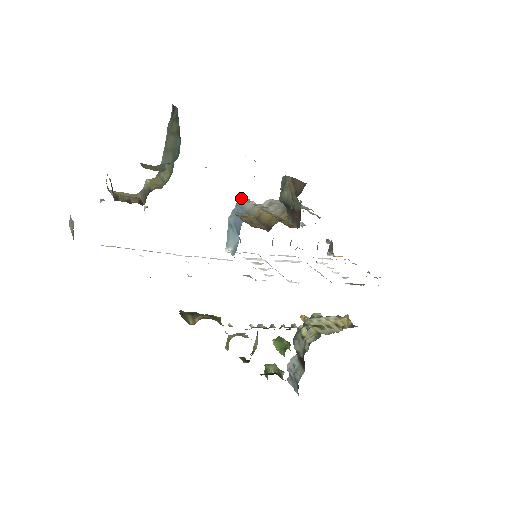
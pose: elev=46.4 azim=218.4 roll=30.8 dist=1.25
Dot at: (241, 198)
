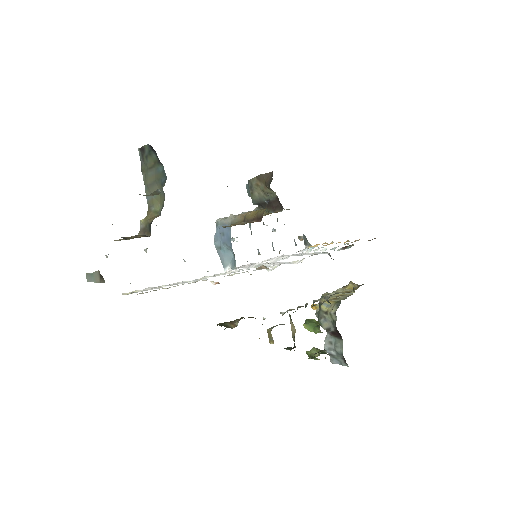
Dot at: (218, 219)
